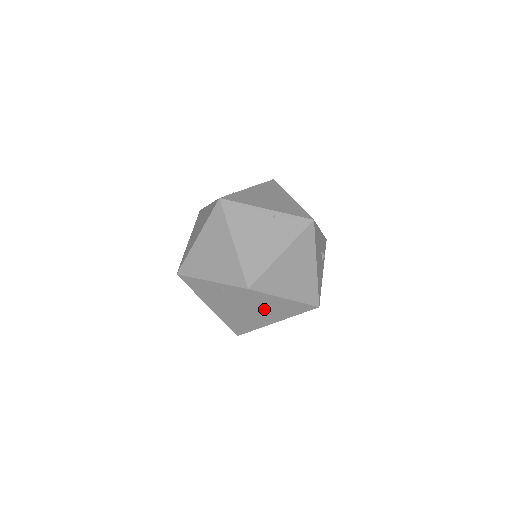
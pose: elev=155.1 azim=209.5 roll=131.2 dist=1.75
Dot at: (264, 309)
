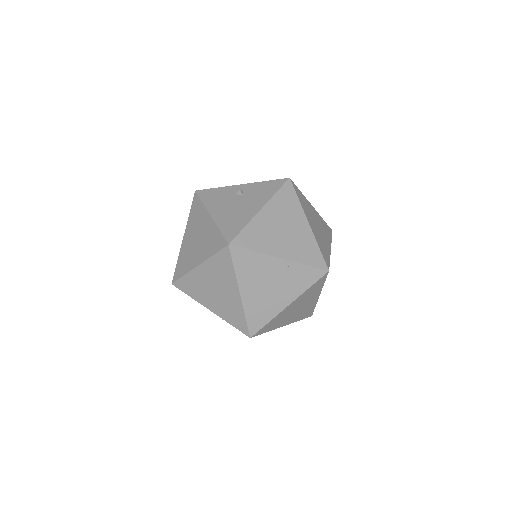
Dot at: occluded
